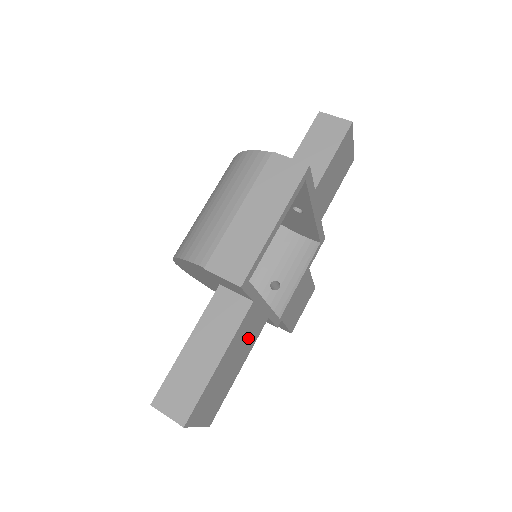
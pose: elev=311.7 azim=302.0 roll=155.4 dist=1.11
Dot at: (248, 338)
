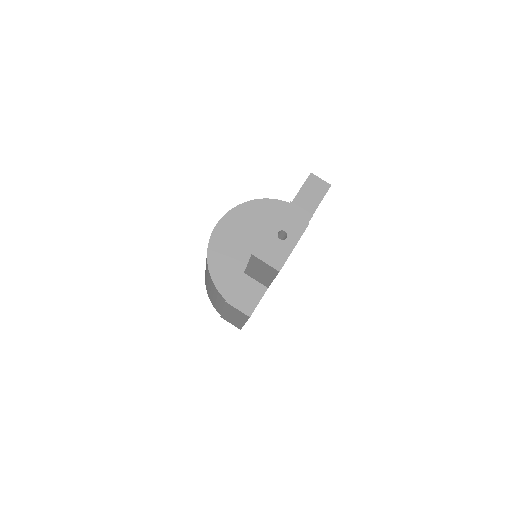
Dot at: occluded
